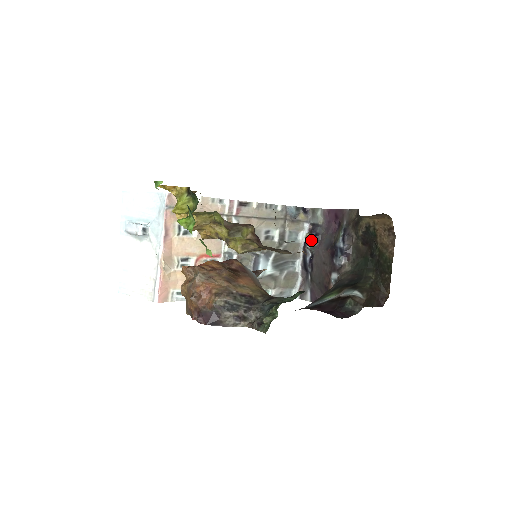
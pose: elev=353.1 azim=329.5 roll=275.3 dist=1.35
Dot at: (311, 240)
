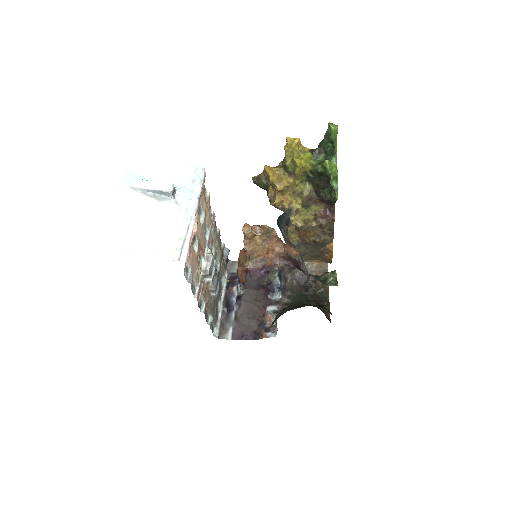
Dot at: occluded
